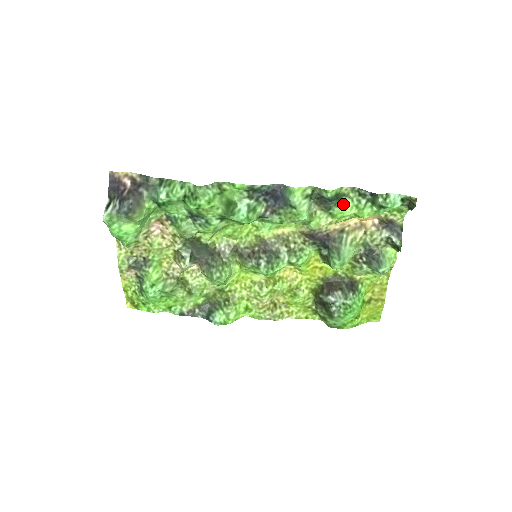
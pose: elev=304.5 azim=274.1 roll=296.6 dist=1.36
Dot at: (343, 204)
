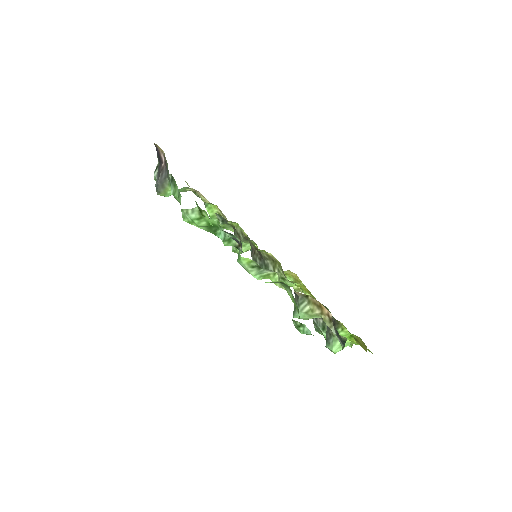
Dot at: (288, 289)
